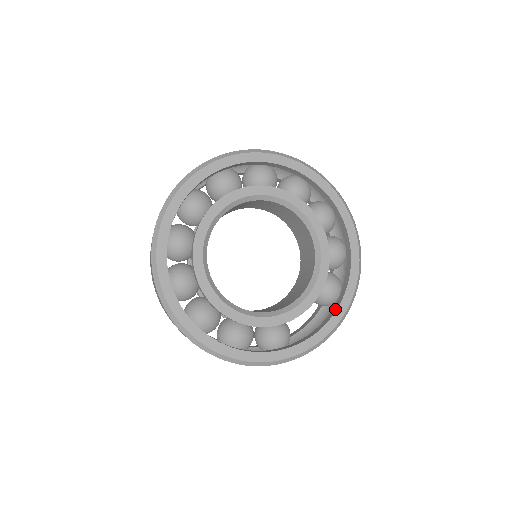
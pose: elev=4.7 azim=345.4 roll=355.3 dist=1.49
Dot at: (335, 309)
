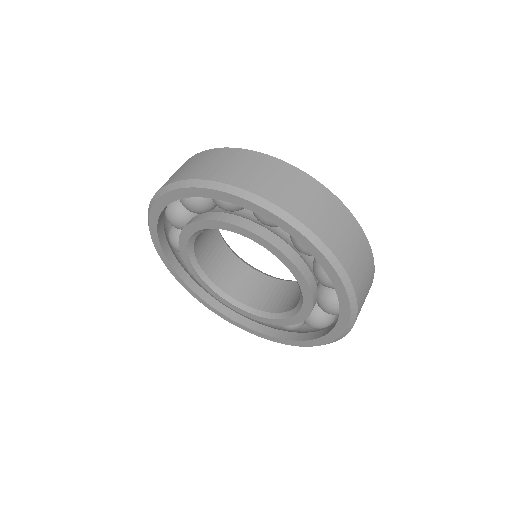
Dot at: (270, 333)
